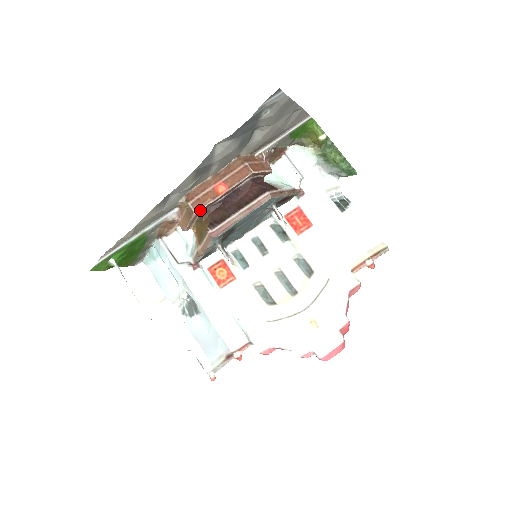
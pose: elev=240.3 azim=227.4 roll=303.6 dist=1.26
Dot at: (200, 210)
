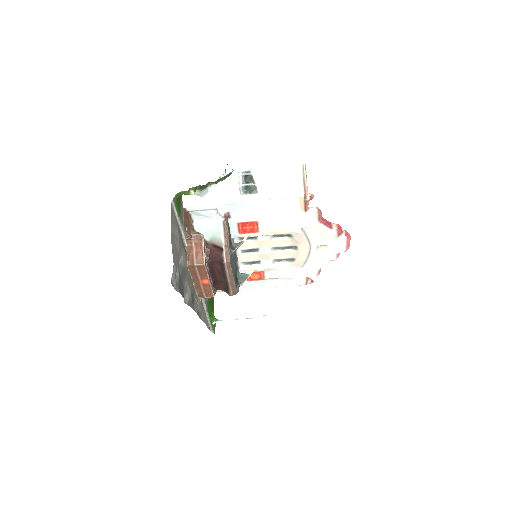
Dot at: (213, 294)
